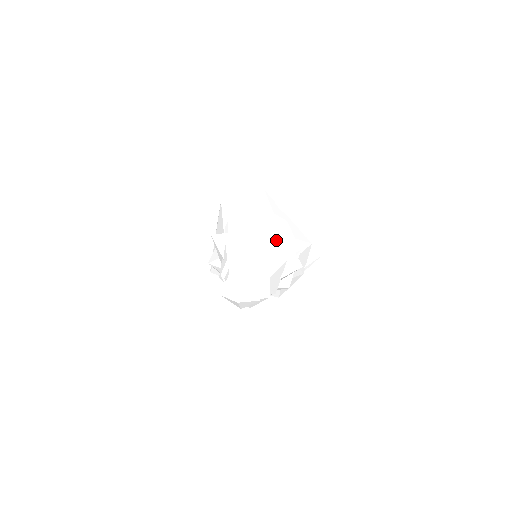
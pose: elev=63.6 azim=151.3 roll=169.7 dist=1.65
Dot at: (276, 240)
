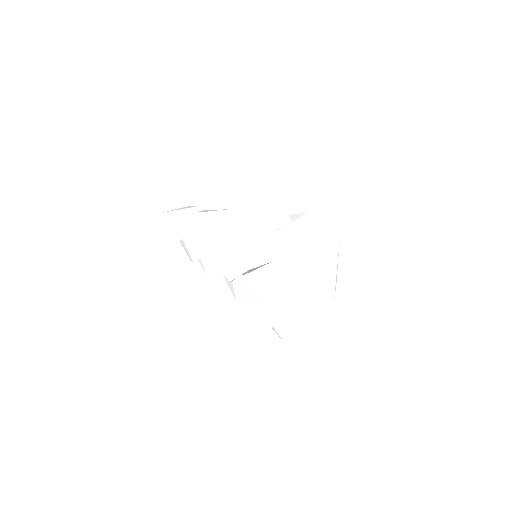
Dot at: (258, 219)
